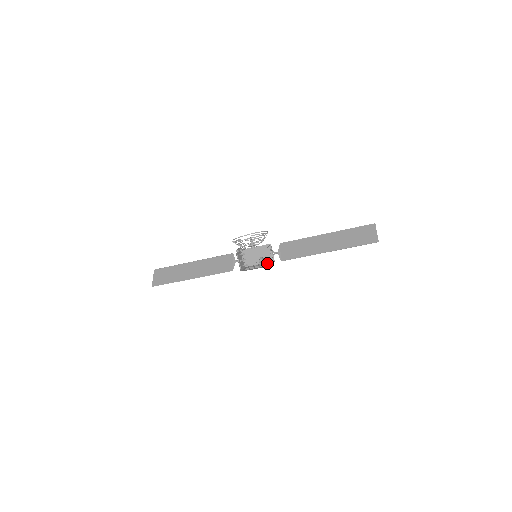
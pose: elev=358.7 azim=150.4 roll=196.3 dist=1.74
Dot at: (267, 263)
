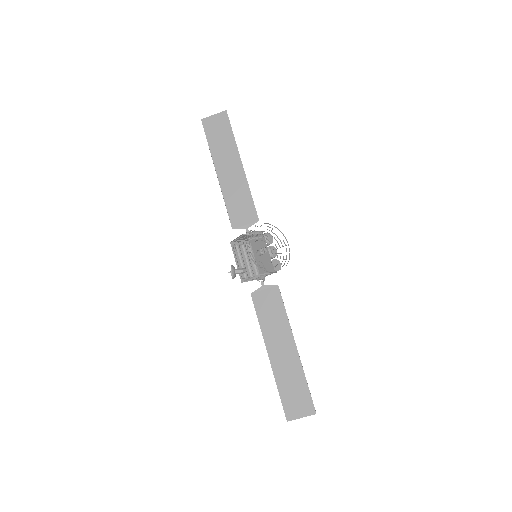
Dot at: (256, 269)
